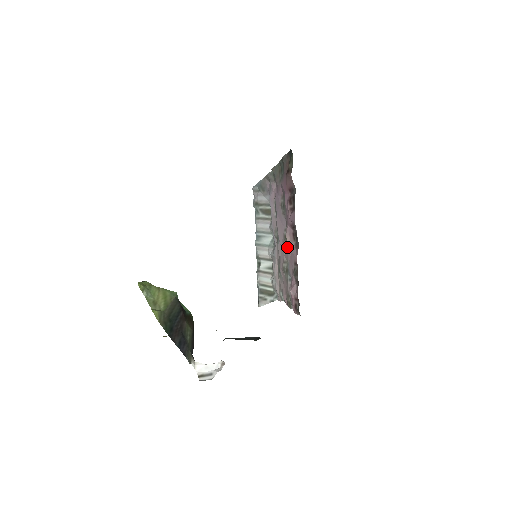
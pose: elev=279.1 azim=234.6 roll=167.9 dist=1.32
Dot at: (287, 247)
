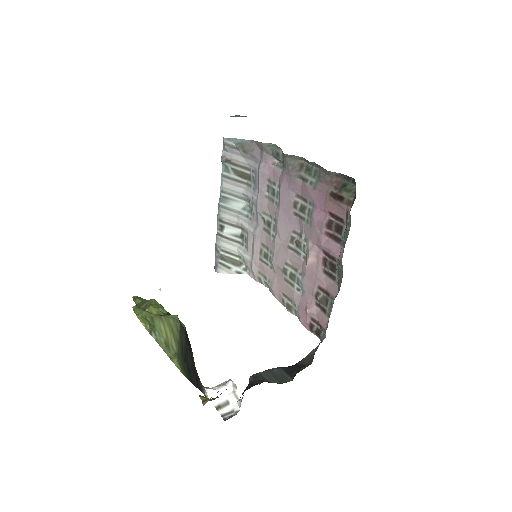
Dot at: (307, 263)
